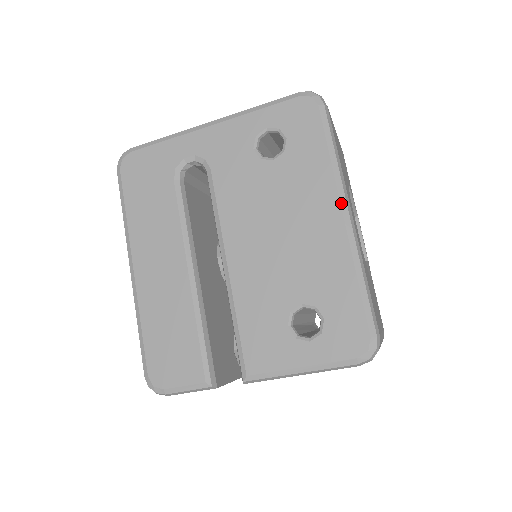
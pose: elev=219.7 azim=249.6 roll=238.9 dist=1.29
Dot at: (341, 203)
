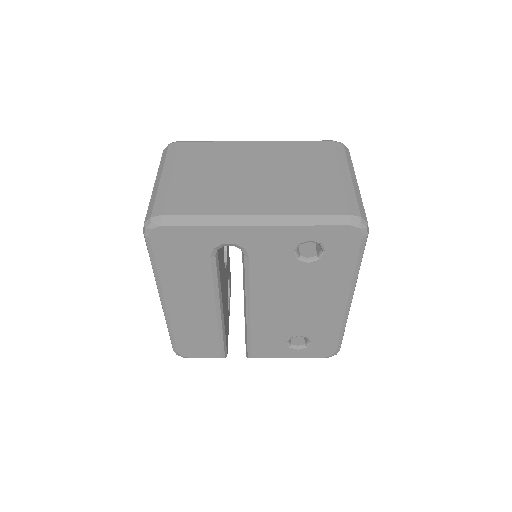
Dot at: (349, 296)
